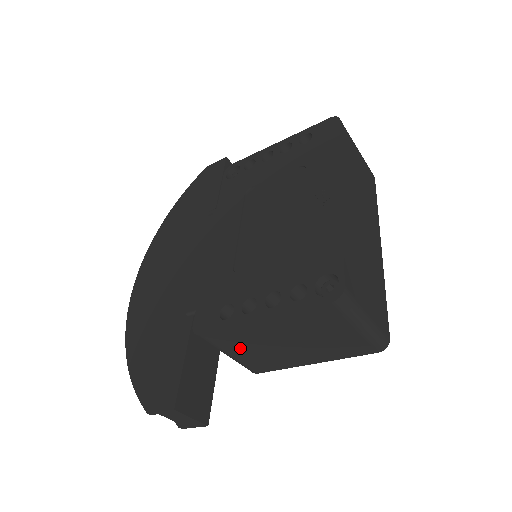
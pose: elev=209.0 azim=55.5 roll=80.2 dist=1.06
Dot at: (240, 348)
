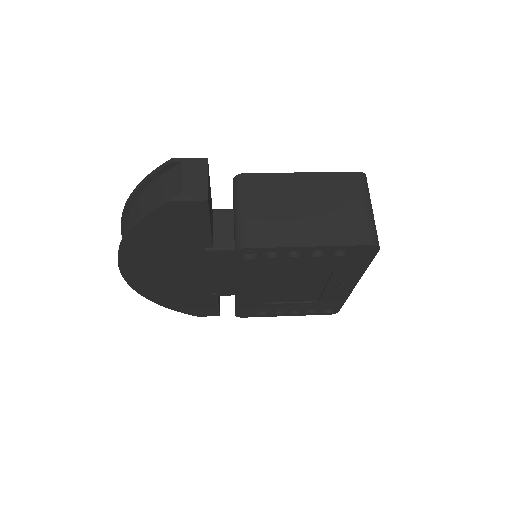
Dot at: occluded
